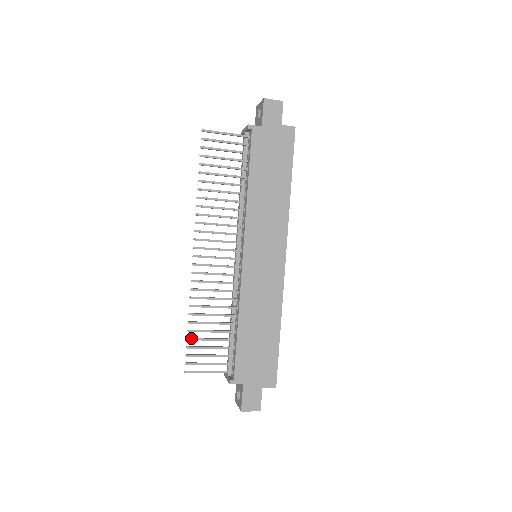
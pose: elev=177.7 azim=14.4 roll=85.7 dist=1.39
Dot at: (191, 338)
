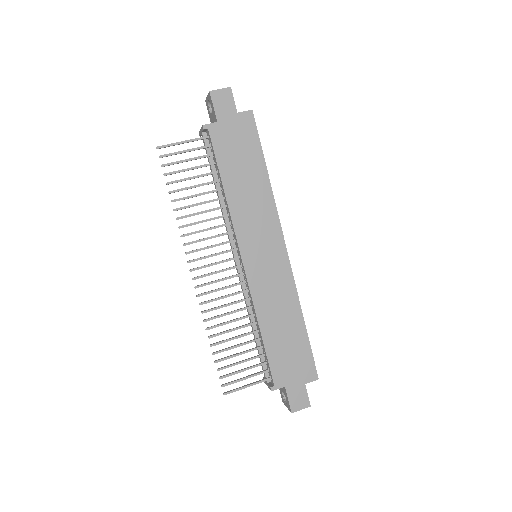
Dot at: (218, 360)
